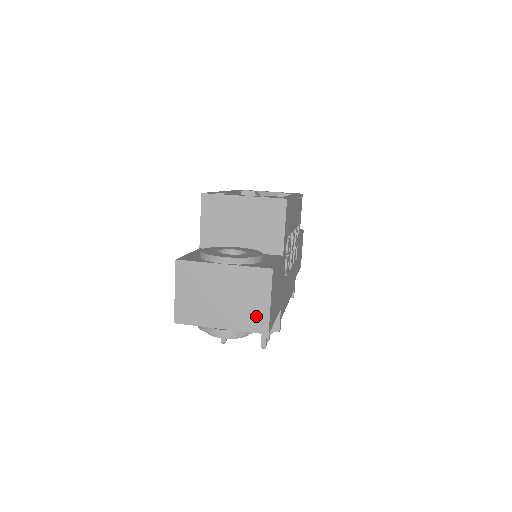
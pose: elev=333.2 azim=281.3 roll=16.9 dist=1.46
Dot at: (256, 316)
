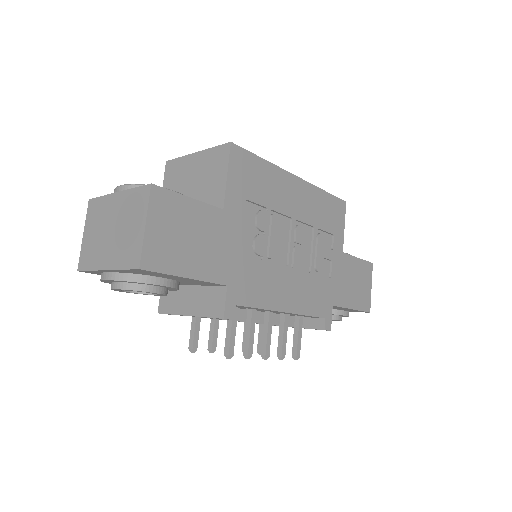
Dot at: (132, 247)
